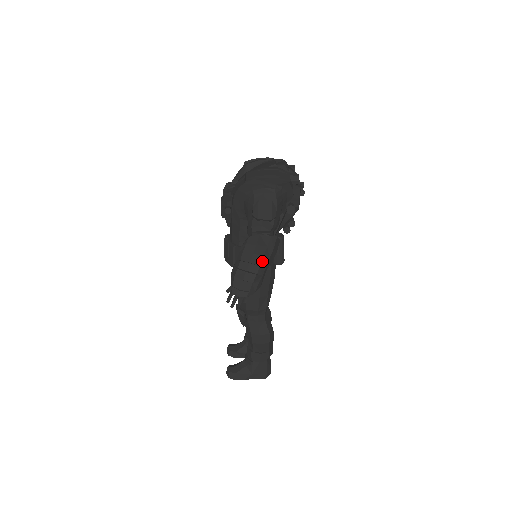
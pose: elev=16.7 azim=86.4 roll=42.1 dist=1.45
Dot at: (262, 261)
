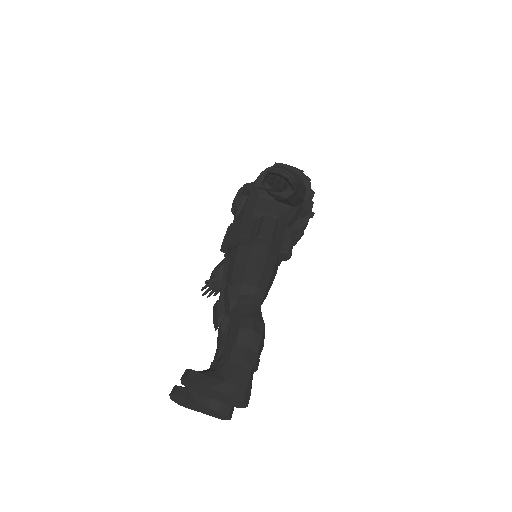
Dot at: (298, 178)
